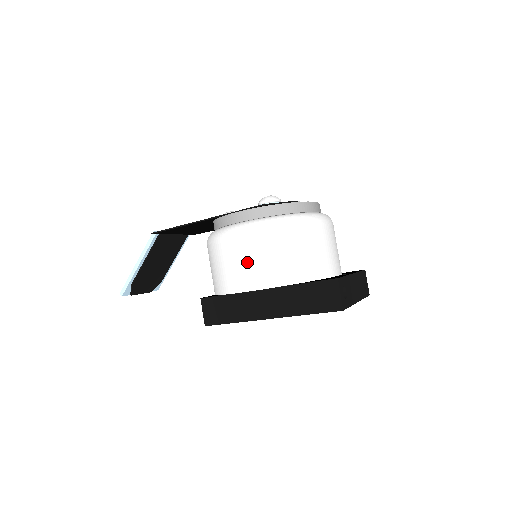
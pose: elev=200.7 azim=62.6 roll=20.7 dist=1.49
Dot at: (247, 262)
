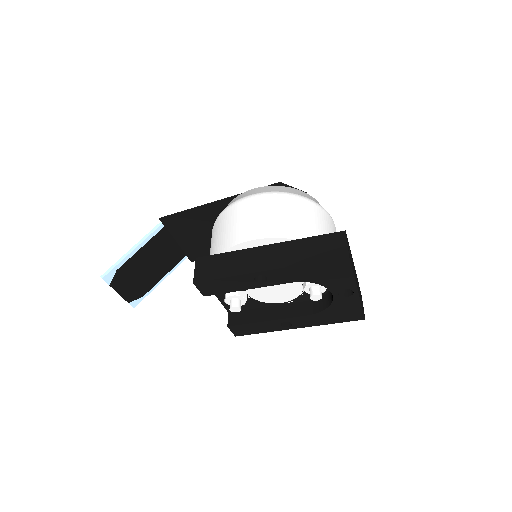
Dot at: (256, 217)
